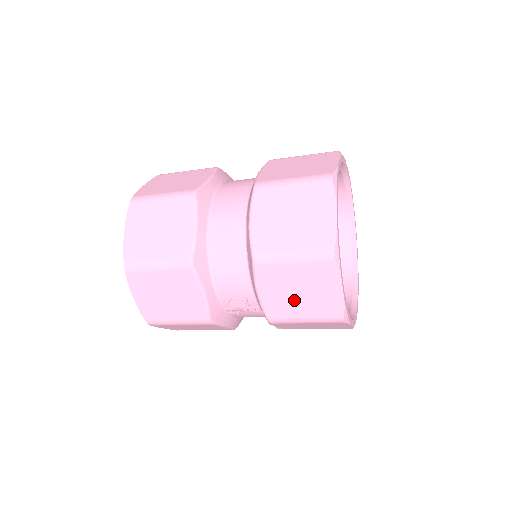
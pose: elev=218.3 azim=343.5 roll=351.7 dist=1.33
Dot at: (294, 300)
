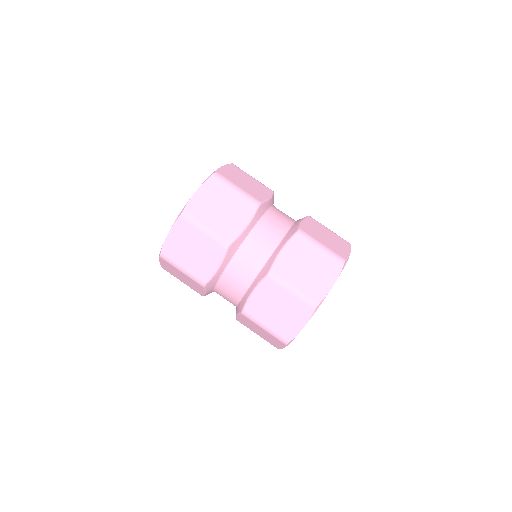
Dot at: (255, 330)
